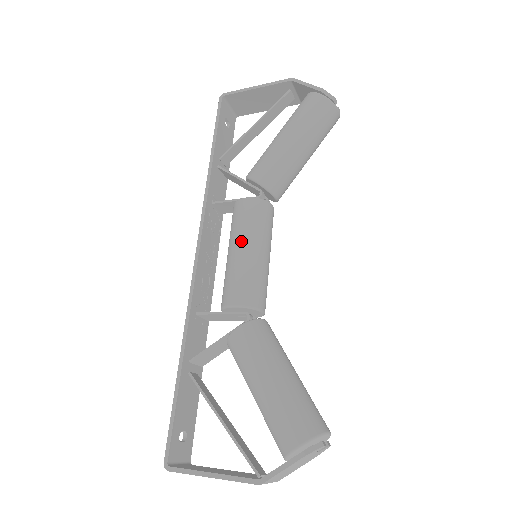
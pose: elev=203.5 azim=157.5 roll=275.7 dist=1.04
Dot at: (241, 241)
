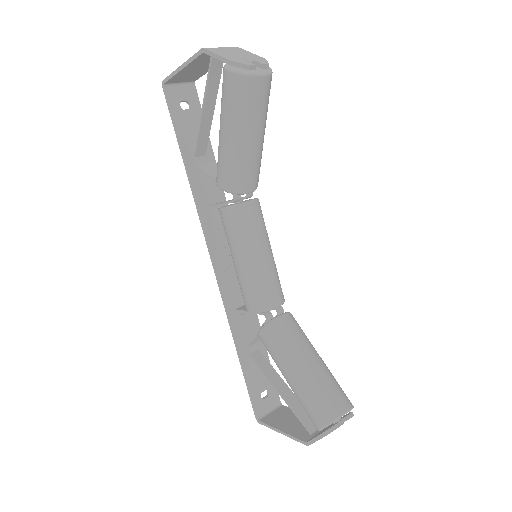
Dot at: (234, 254)
